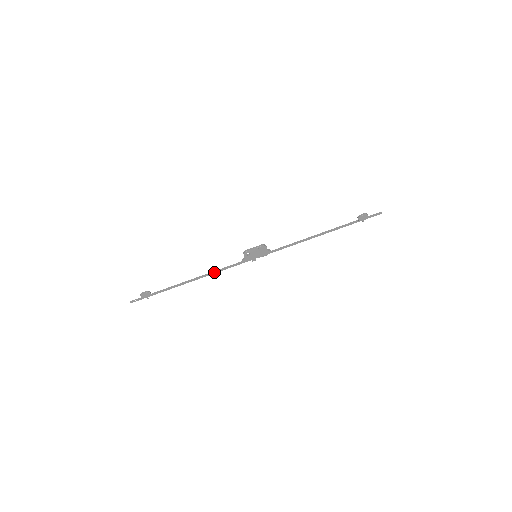
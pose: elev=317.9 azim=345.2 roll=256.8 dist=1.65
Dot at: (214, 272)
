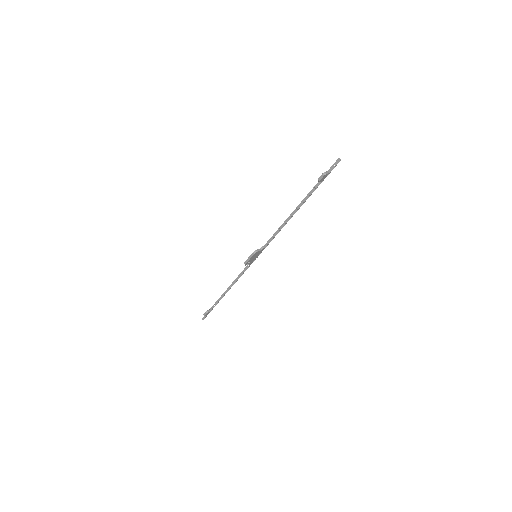
Dot at: (236, 280)
